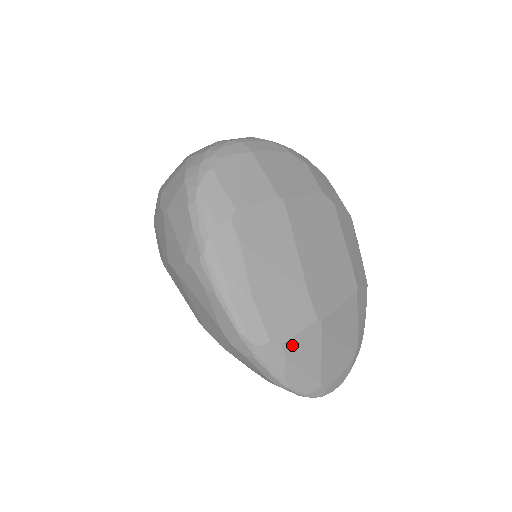
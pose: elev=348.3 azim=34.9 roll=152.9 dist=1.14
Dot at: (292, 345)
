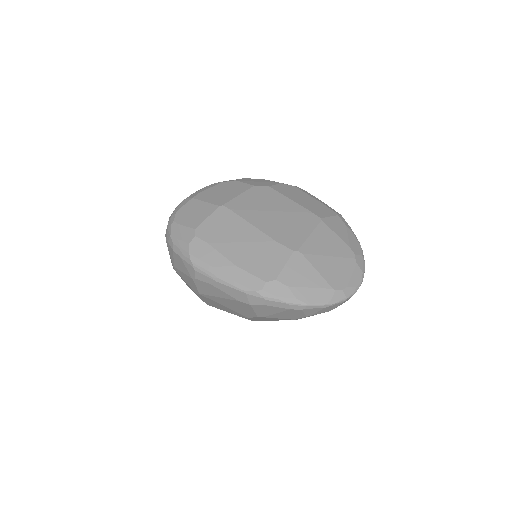
Dot at: (285, 276)
